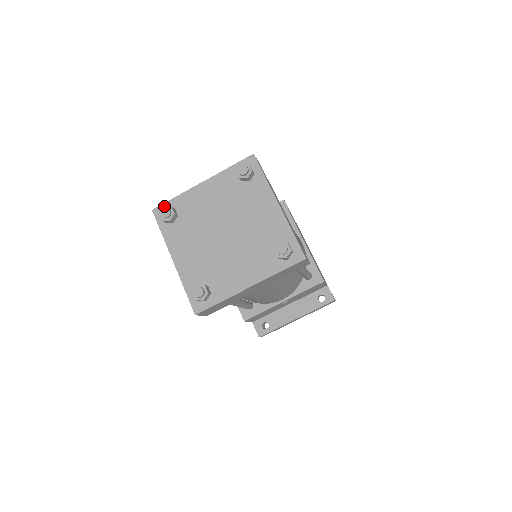
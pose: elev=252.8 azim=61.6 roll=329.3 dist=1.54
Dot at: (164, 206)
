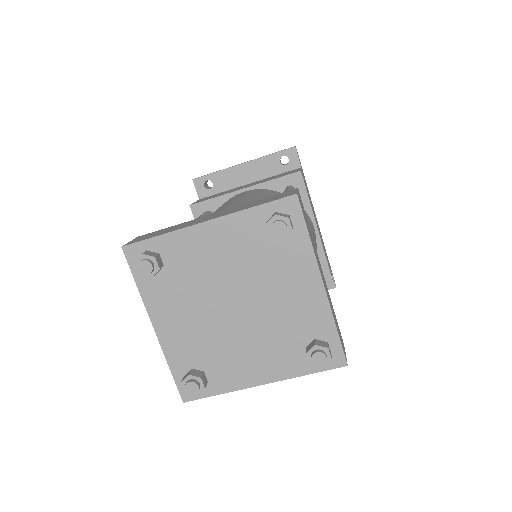
Dot at: (143, 254)
